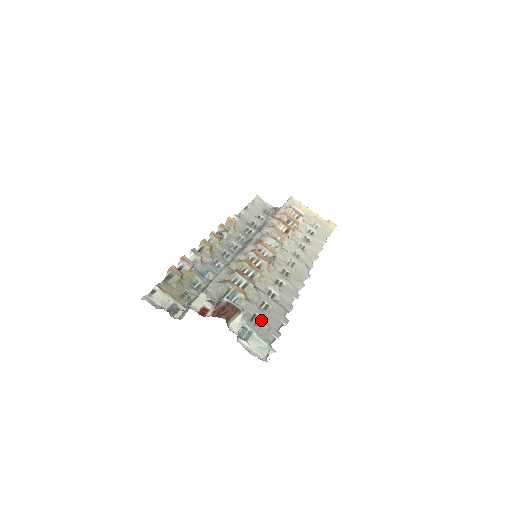
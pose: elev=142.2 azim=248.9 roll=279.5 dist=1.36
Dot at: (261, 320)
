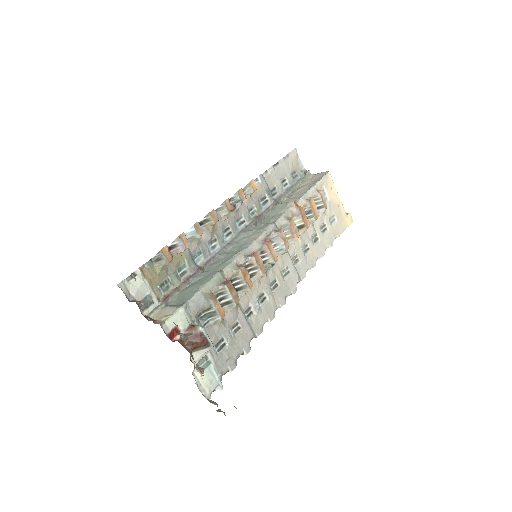
Dot at: (225, 346)
